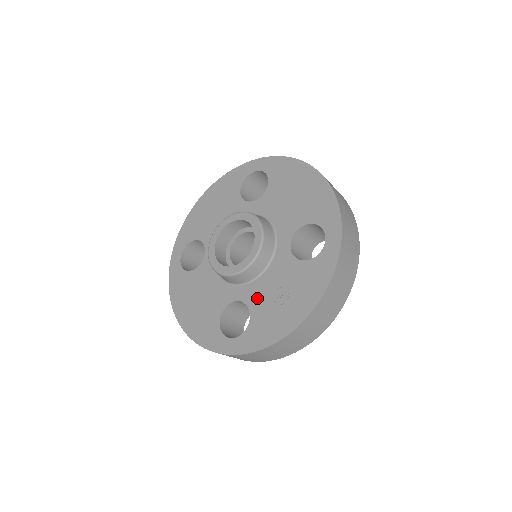
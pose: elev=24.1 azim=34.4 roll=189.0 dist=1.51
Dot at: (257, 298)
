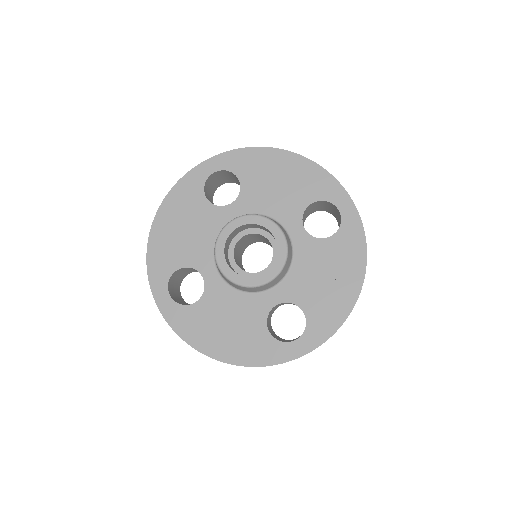
Dot at: (300, 291)
